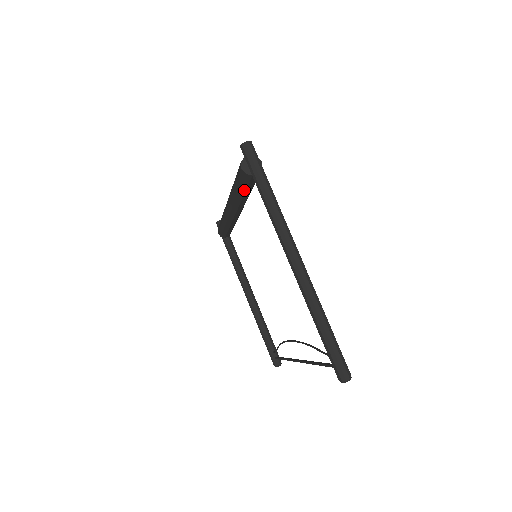
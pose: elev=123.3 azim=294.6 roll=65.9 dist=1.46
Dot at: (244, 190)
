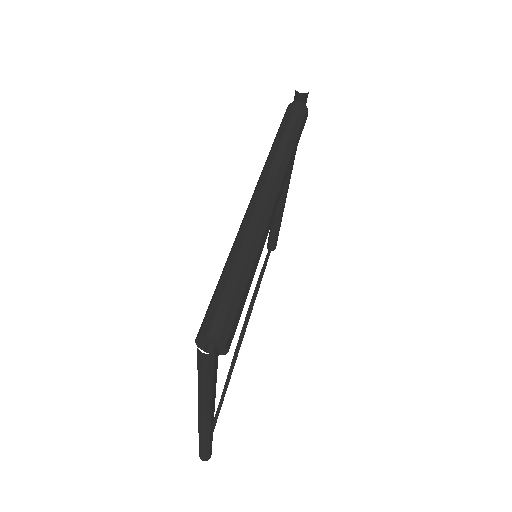
Dot at: occluded
